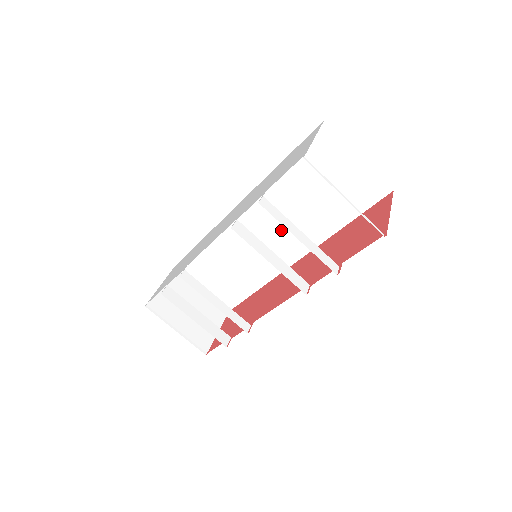
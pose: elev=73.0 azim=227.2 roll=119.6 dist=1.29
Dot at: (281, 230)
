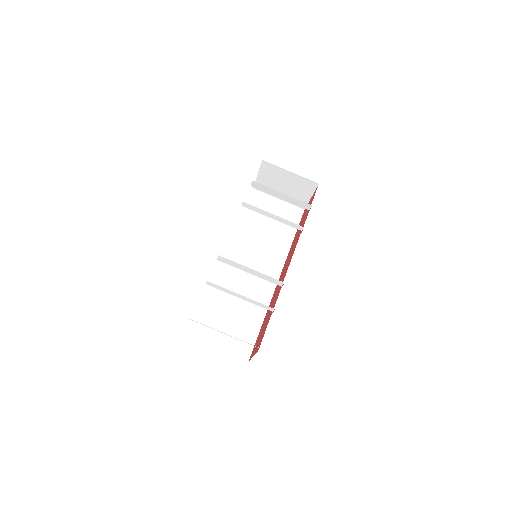
Dot at: (258, 260)
